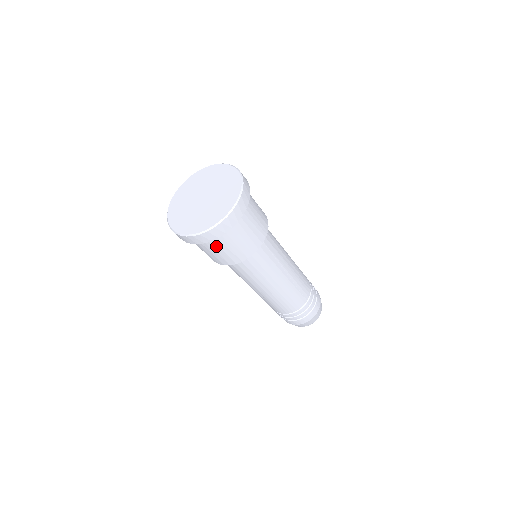
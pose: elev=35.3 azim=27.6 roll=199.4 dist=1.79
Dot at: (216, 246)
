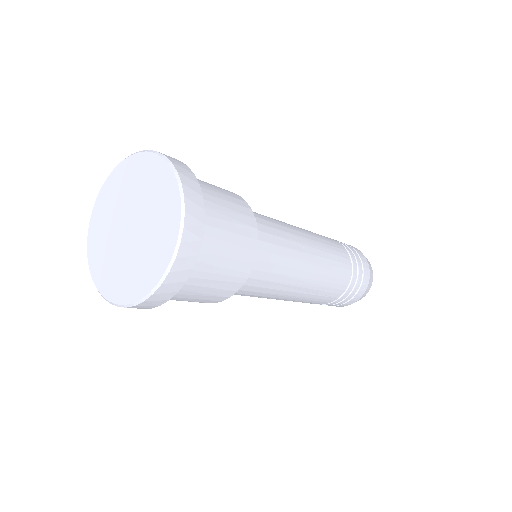
Dot at: occluded
